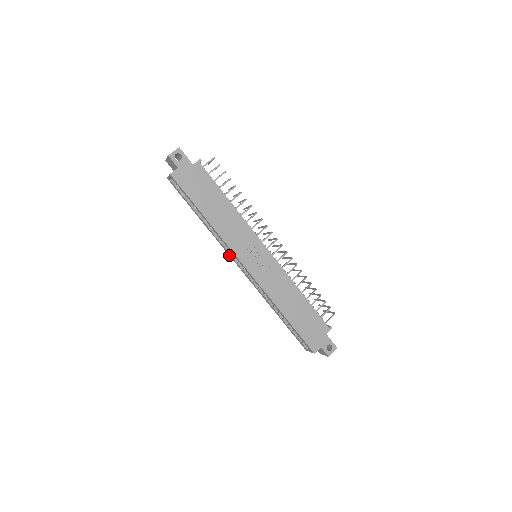
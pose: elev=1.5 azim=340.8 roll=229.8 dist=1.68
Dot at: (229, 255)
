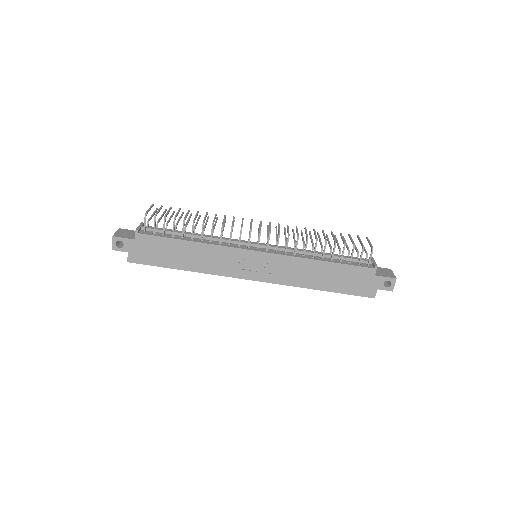
Dot at: occluded
